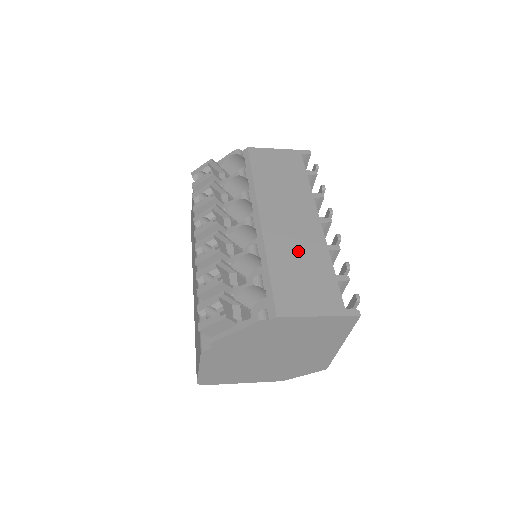
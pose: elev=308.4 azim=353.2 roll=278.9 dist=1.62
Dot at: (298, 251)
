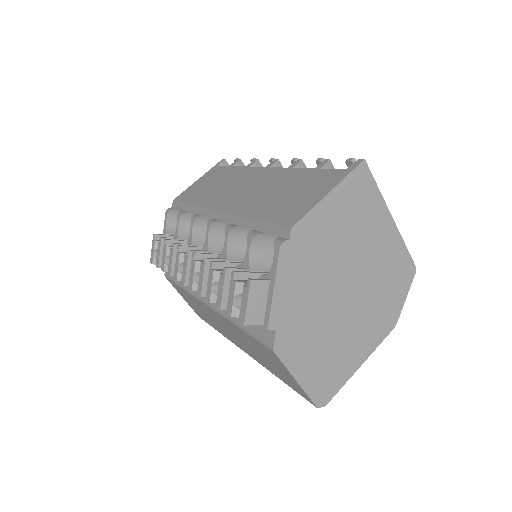
Dot at: (267, 191)
